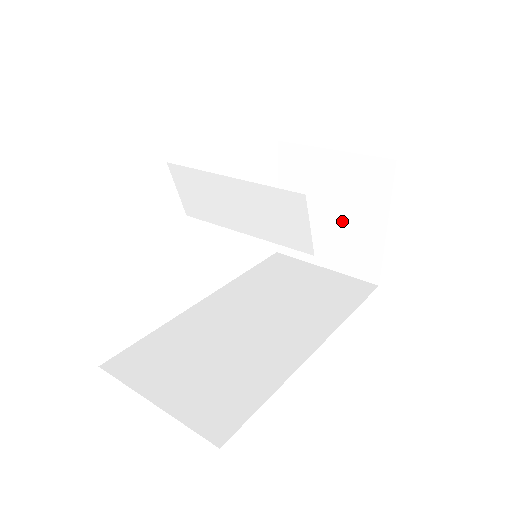
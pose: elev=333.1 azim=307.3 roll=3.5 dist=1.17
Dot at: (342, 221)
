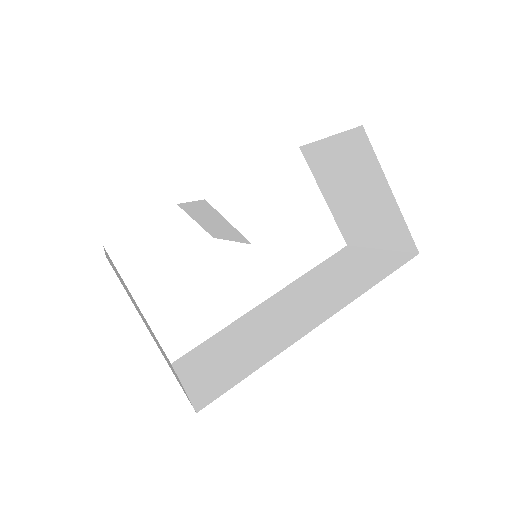
Dot at: (365, 199)
